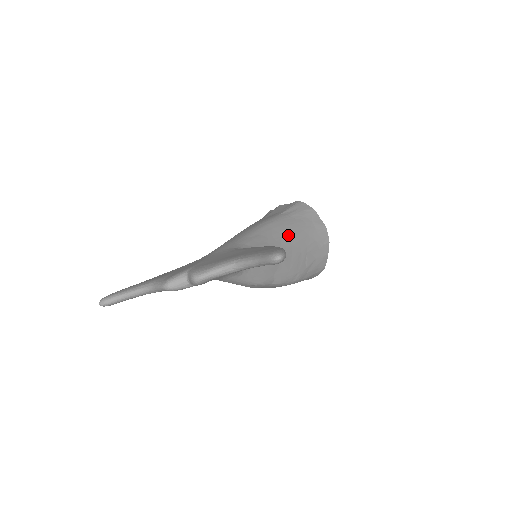
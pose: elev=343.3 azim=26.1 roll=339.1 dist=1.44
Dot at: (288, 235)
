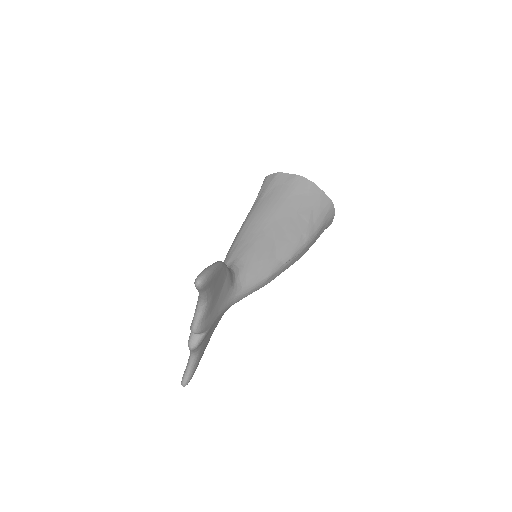
Dot at: (266, 218)
